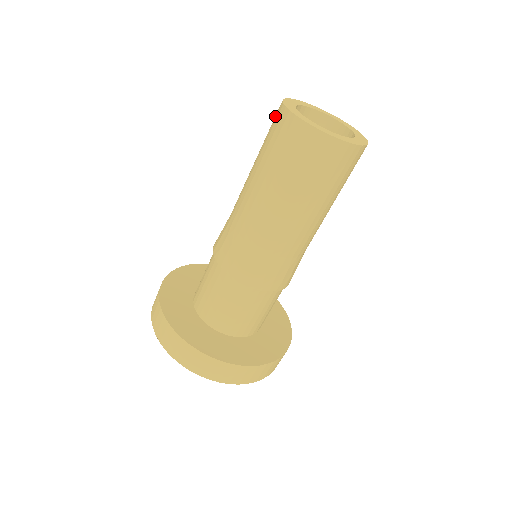
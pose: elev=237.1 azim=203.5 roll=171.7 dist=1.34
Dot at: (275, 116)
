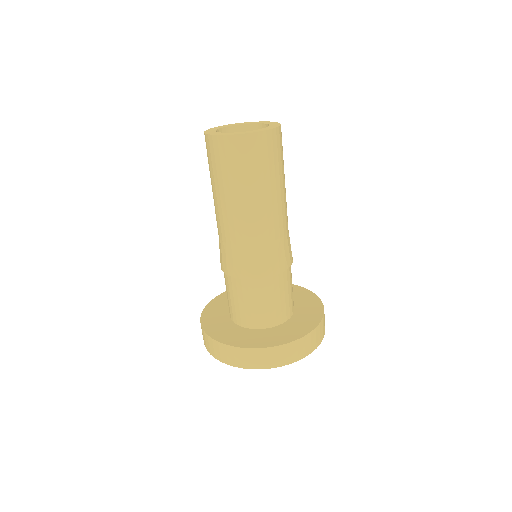
Dot at: occluded
